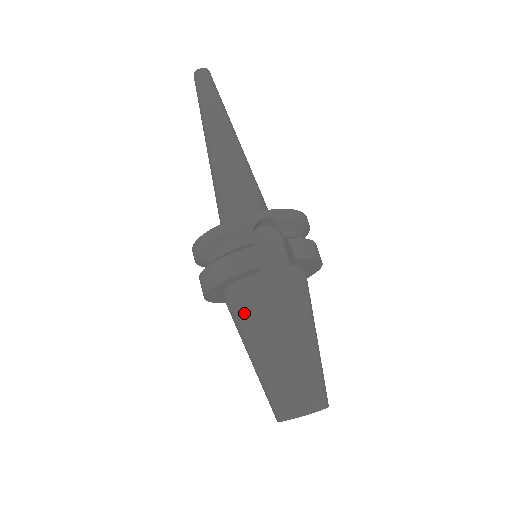
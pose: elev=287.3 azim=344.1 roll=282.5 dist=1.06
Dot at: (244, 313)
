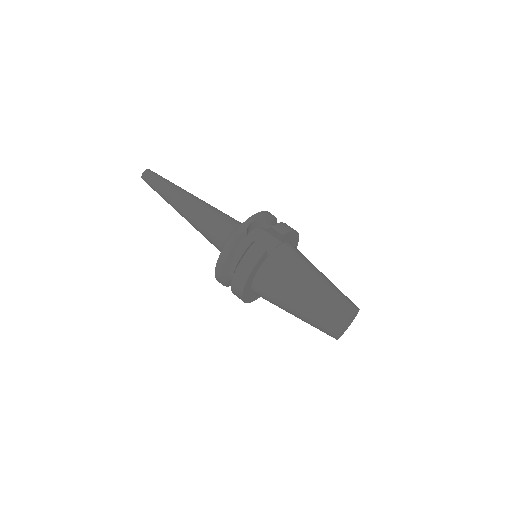
Dot at: (274, 287)
